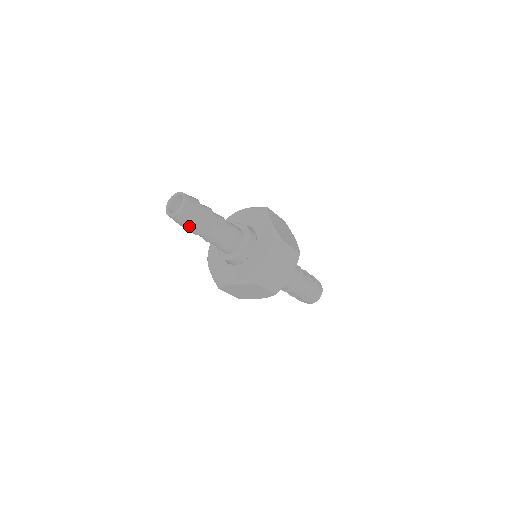
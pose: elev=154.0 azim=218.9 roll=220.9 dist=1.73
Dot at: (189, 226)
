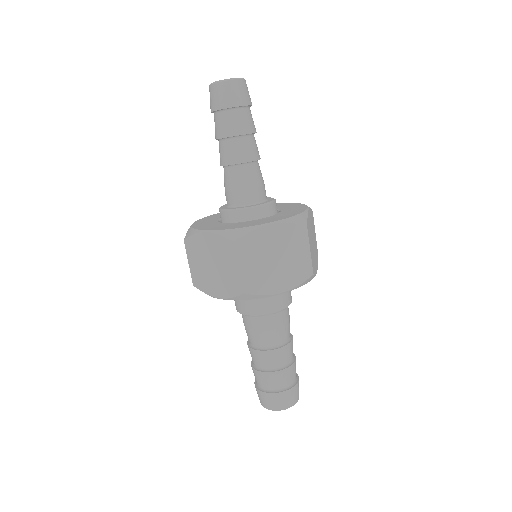
Dot at: (238, 112)
